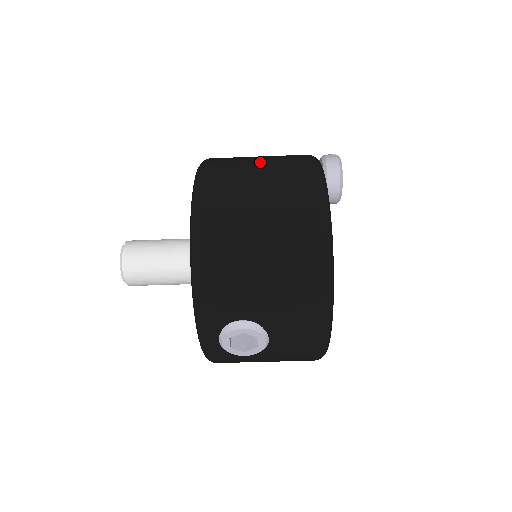
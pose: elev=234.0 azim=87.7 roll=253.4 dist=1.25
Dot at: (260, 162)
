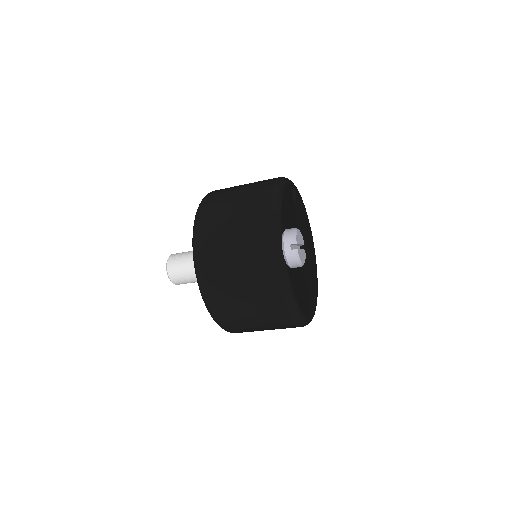
Dot at: (238, 273)
